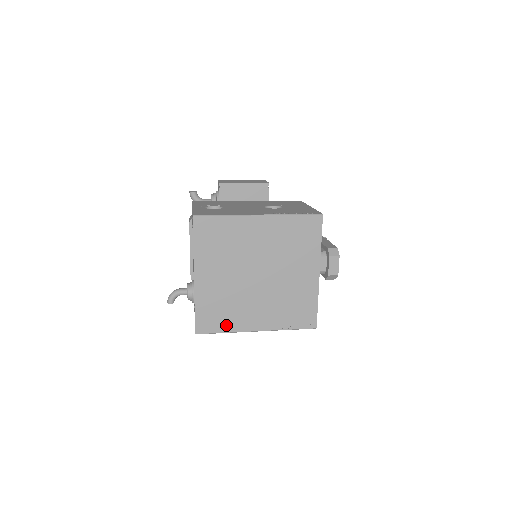
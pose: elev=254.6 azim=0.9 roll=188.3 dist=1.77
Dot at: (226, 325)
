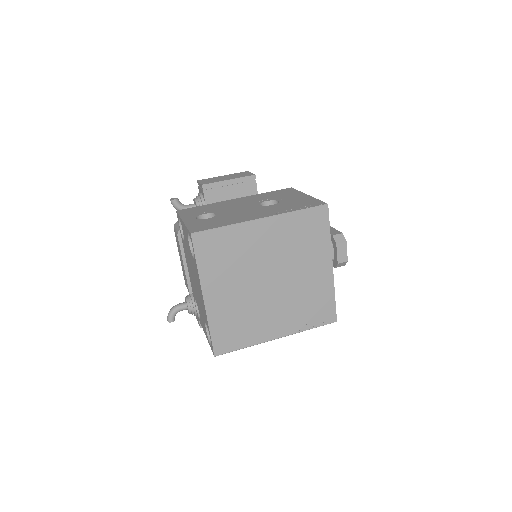
Dot at: (245, 340)
